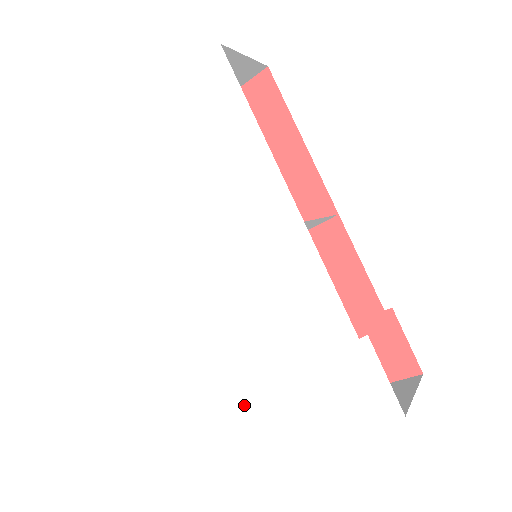
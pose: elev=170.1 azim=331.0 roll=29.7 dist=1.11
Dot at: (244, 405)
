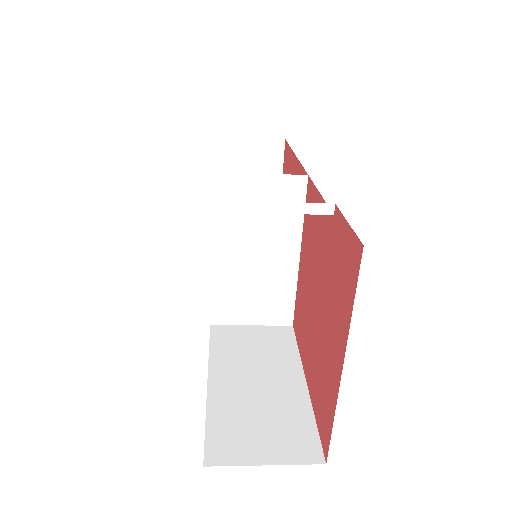
Dot at: occluded
